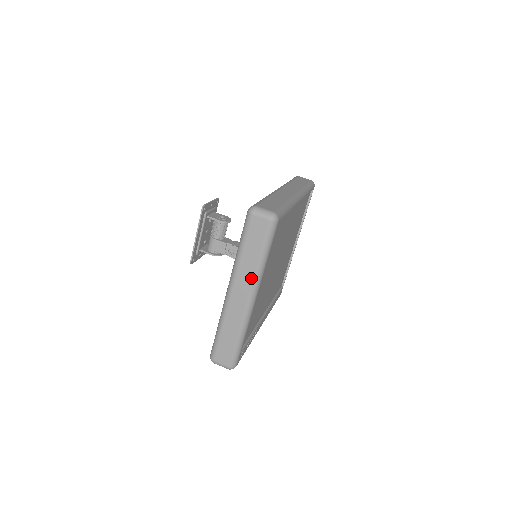
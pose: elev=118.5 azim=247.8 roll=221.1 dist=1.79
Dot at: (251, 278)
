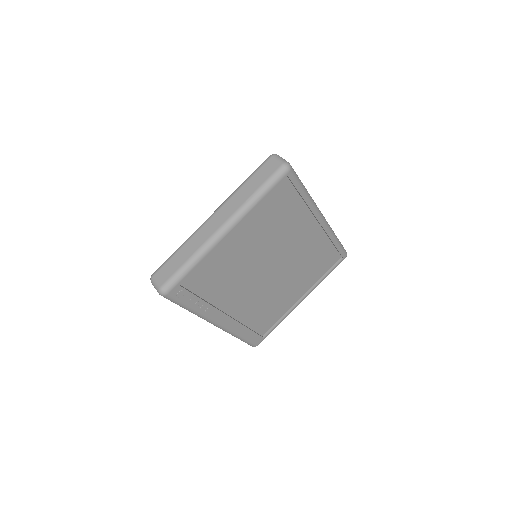
Dot at: (236, 208)
